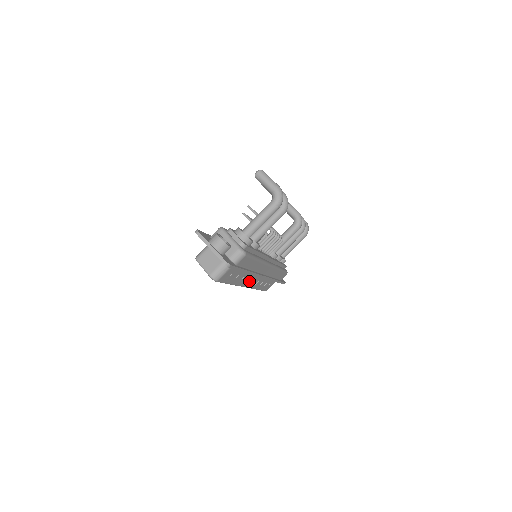
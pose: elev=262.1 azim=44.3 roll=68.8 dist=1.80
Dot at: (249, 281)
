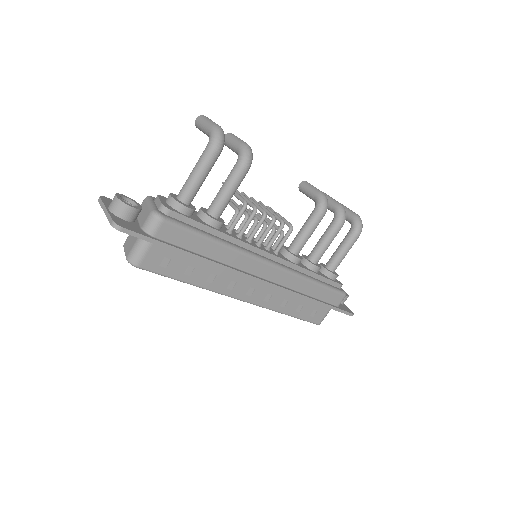
Dot at: (242, 289)
